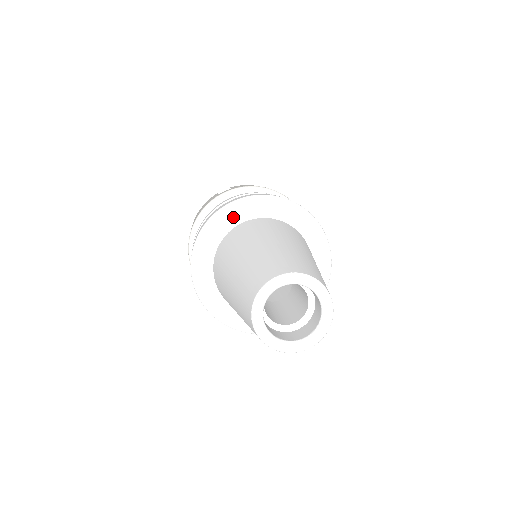
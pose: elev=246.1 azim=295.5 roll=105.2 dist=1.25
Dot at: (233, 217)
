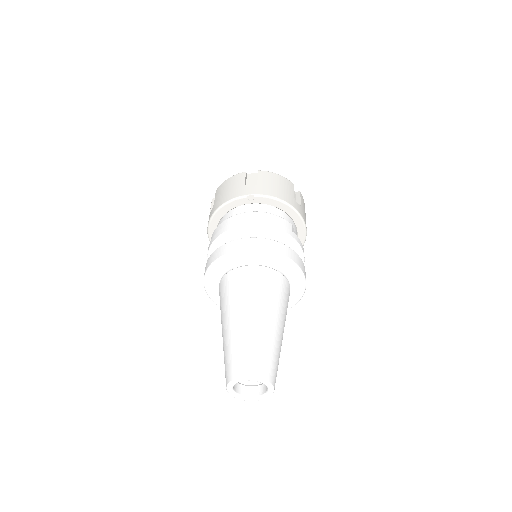
Dot at: (214, 278)
